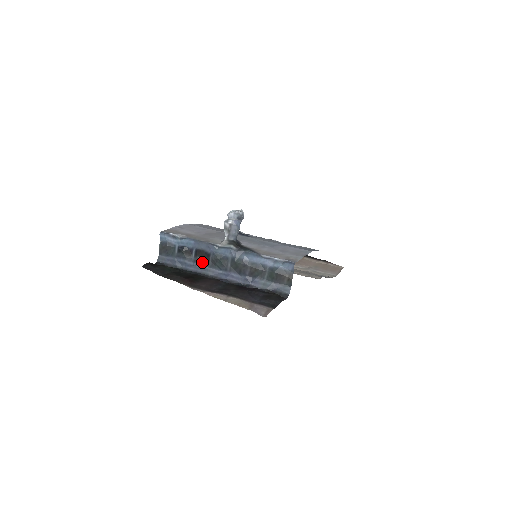
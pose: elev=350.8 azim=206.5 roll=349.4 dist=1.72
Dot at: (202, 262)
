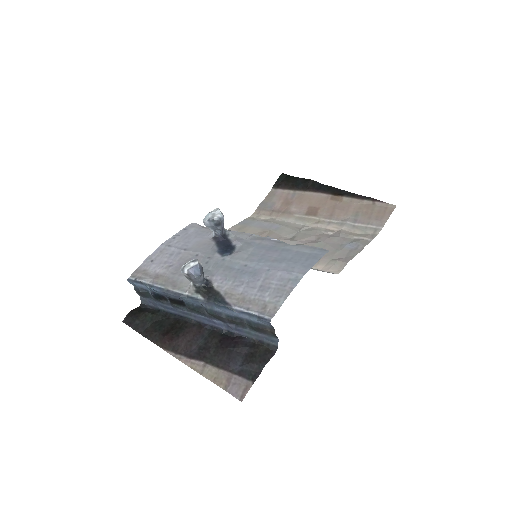
Dot at: (179, 308)
